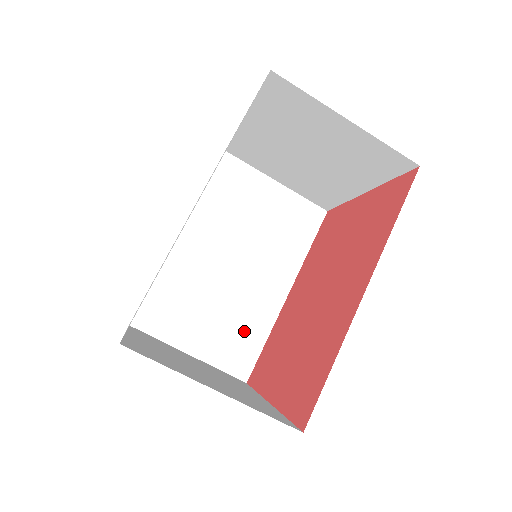
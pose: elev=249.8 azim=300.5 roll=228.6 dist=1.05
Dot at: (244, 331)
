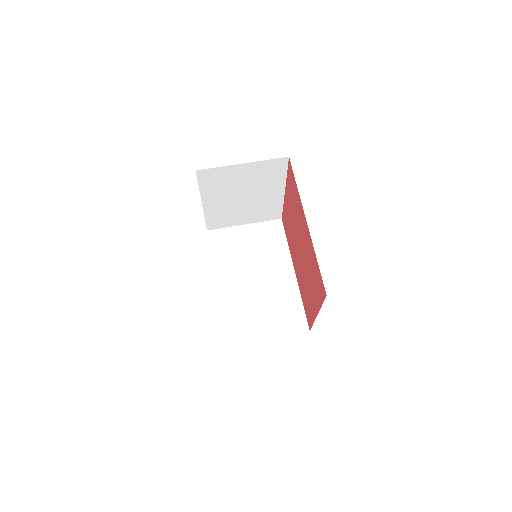
Dot at: (287, 307)
